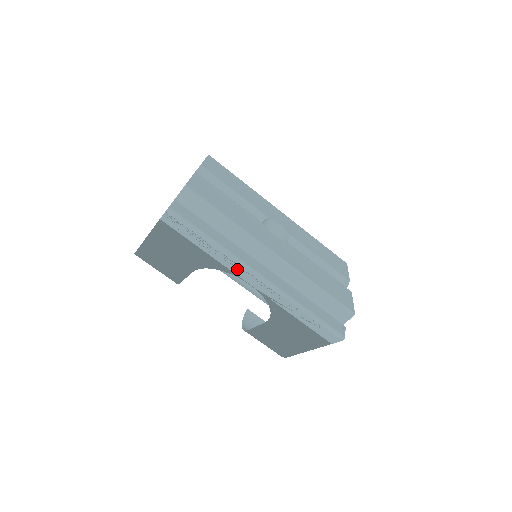
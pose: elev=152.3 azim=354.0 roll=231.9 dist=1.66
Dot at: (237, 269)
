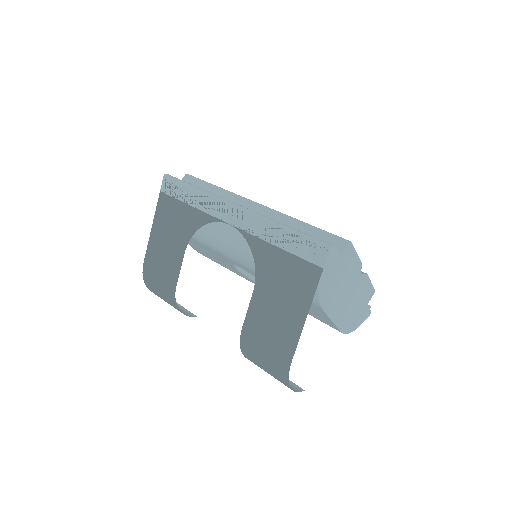
Dot at: (216, 208)
